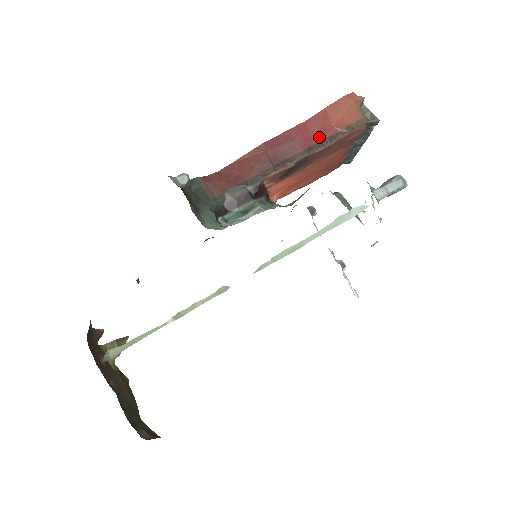
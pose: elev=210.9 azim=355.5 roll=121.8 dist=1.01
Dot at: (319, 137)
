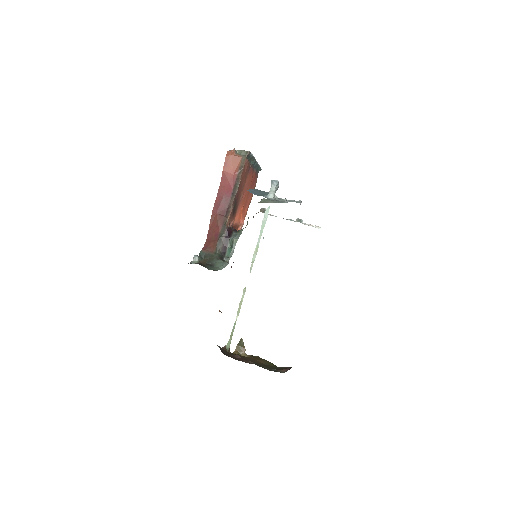
Dot at: (232, 185)
